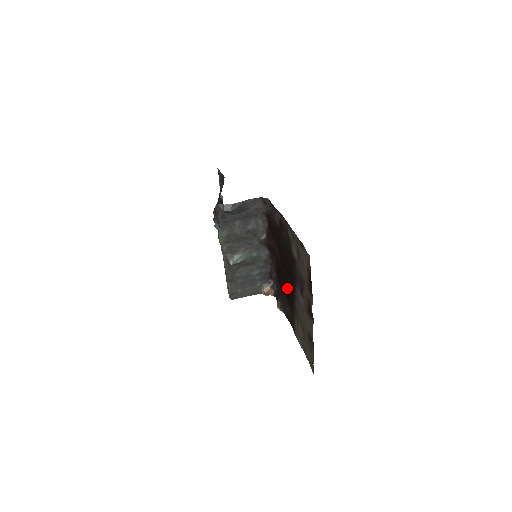
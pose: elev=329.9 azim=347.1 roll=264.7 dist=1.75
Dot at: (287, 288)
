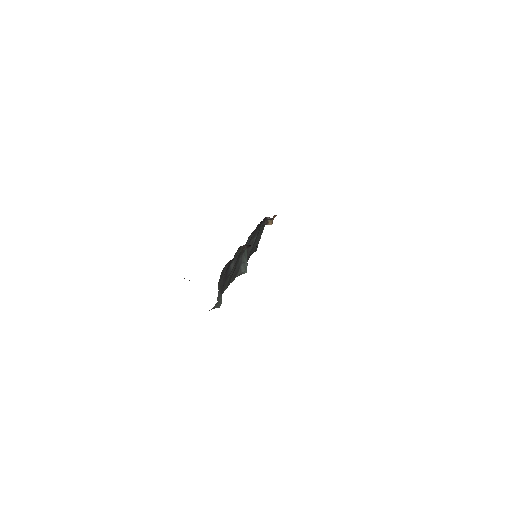
Dot at: occluded
